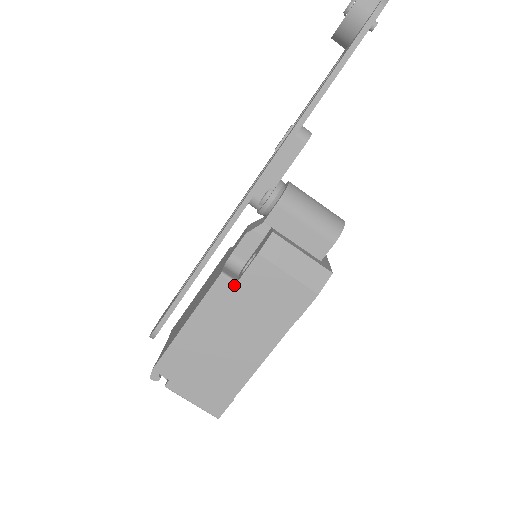
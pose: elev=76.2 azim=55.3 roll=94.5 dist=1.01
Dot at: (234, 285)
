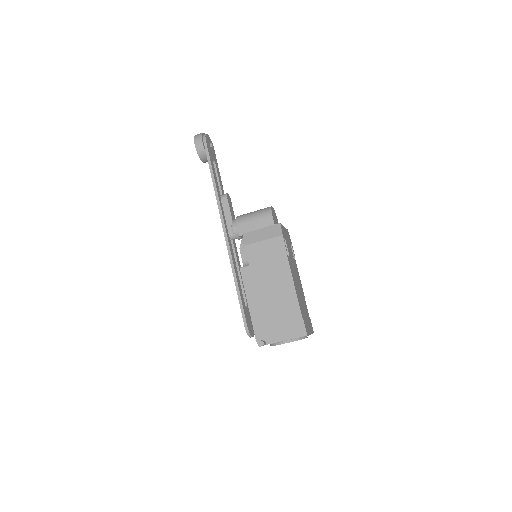
Dot at: (249, 267)
